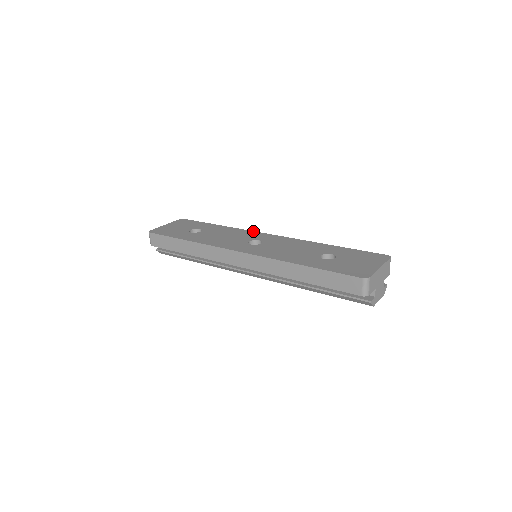
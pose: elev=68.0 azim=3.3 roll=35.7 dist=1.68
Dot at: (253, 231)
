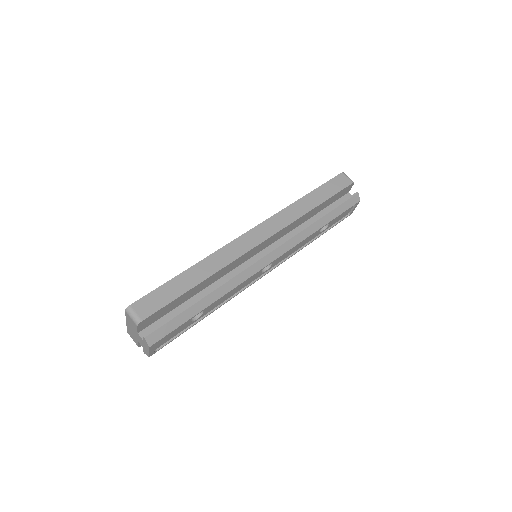
Dot at: occluded
